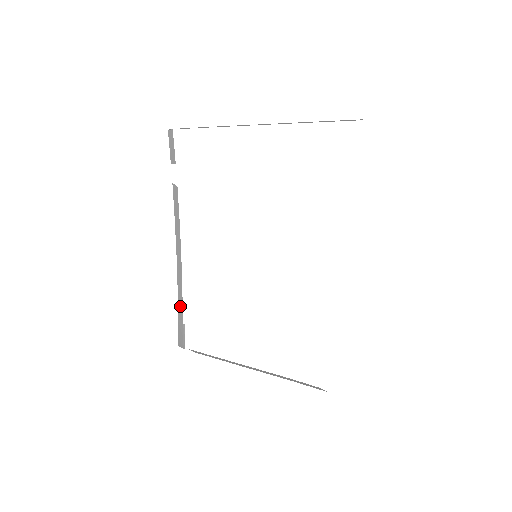
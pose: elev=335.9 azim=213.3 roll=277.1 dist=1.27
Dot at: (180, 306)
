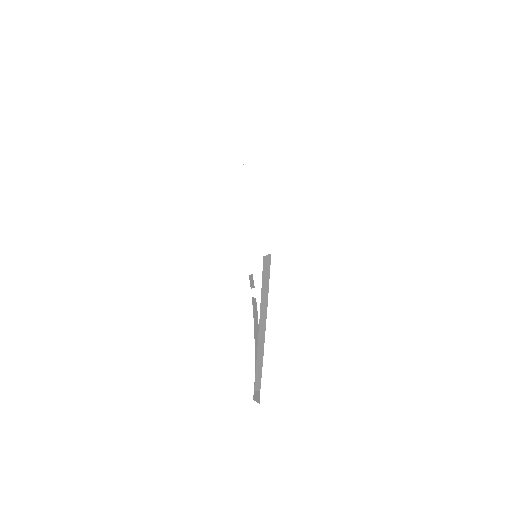
Dot at: occluded
